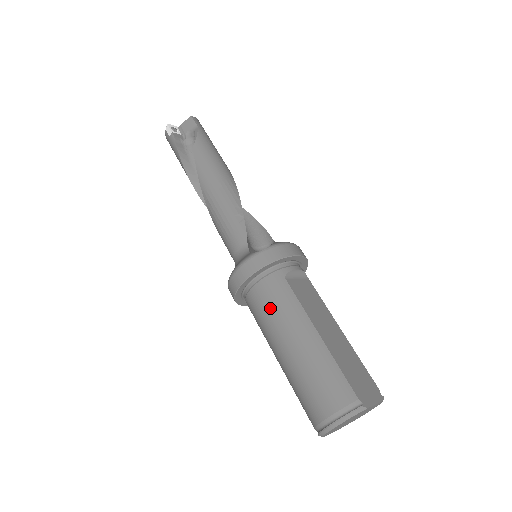
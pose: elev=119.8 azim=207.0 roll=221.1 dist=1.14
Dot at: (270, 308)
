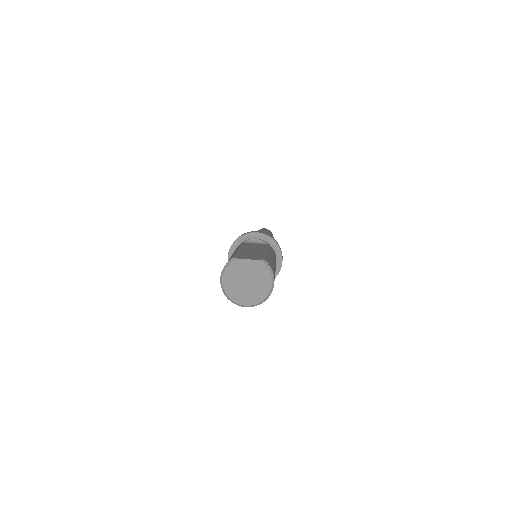
Dot at: occluded
